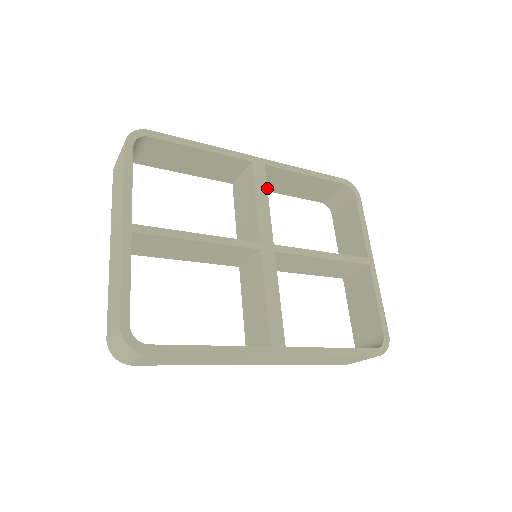
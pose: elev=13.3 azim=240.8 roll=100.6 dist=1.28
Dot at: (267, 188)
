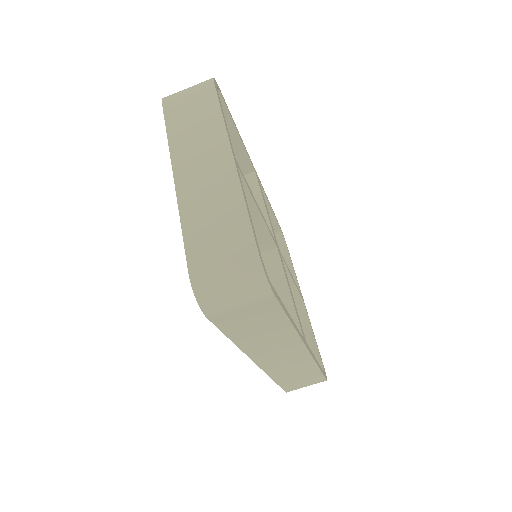
Dot at: occluded
